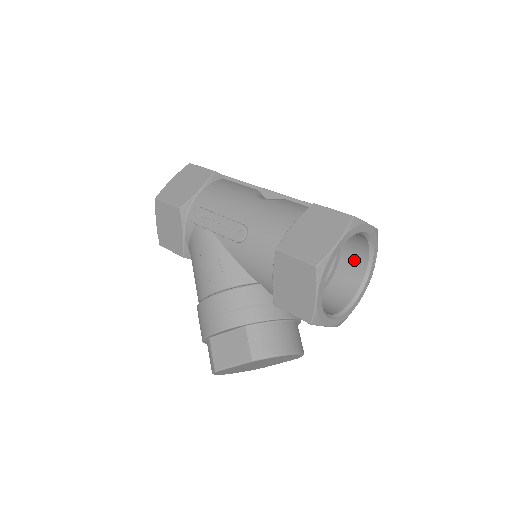
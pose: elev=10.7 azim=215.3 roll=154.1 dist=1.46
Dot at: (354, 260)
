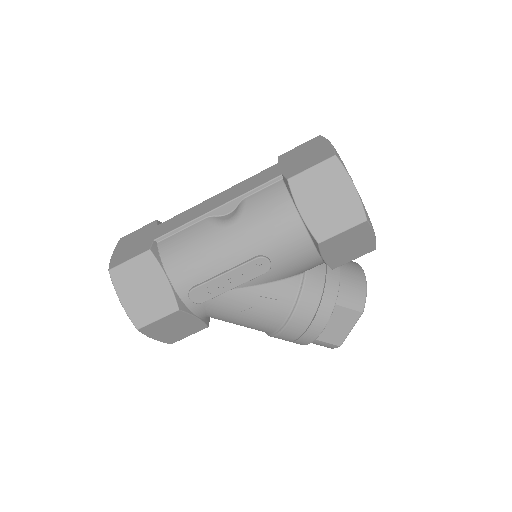
Dot at: occluded
